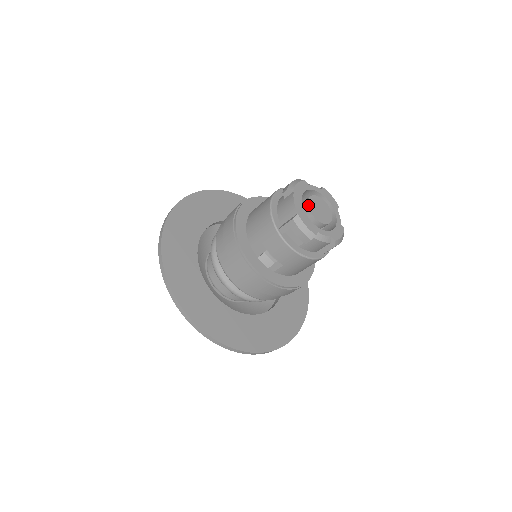
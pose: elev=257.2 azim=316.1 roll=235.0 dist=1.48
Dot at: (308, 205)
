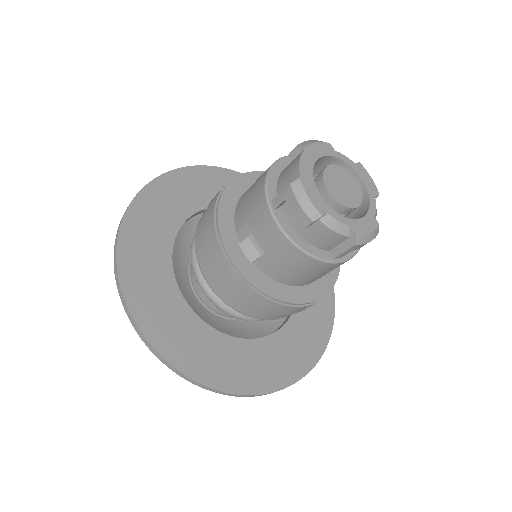
Dot at: (323, 173)
